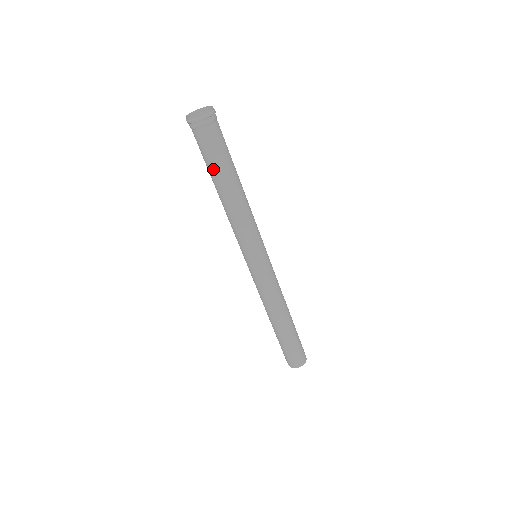
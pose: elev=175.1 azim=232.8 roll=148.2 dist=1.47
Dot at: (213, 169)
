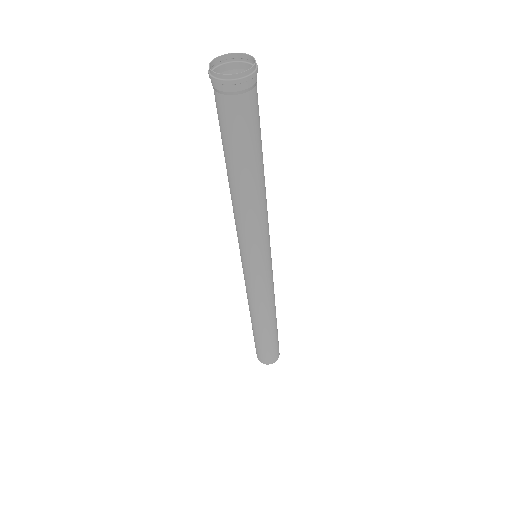
Dot at: (229, 152)
